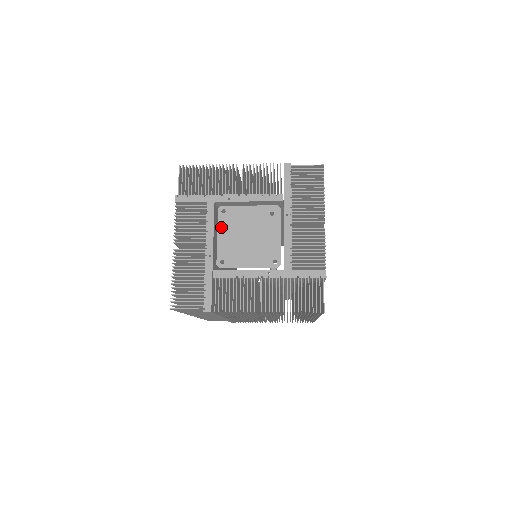
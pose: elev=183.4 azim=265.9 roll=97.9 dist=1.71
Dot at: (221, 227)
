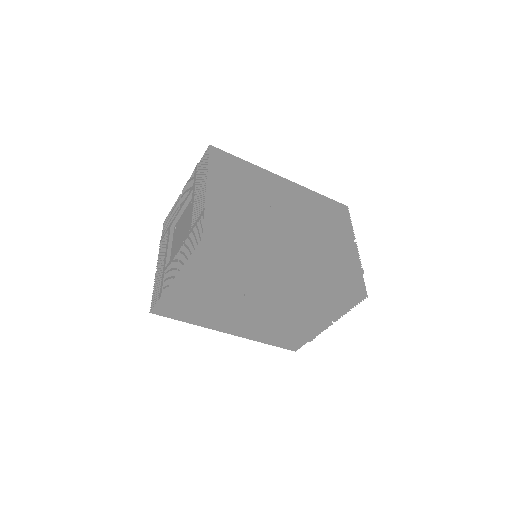
Dot at: (174, 238)
